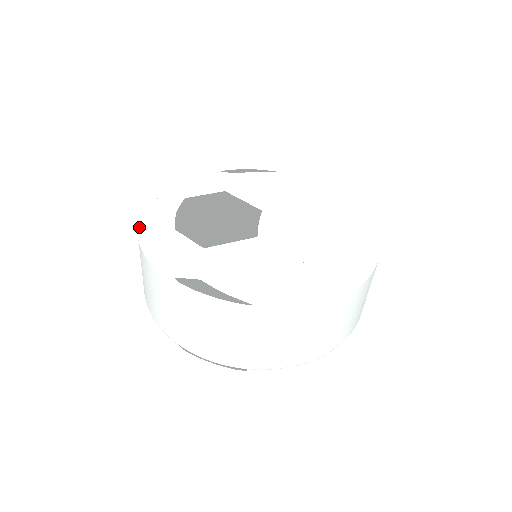
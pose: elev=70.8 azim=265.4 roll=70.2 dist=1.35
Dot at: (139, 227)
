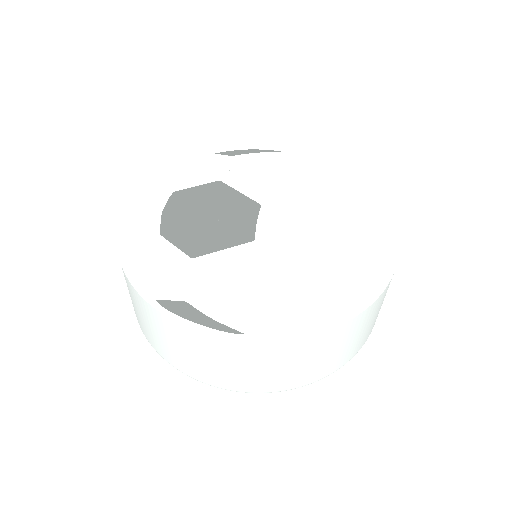
Dot at: (119, 233)
